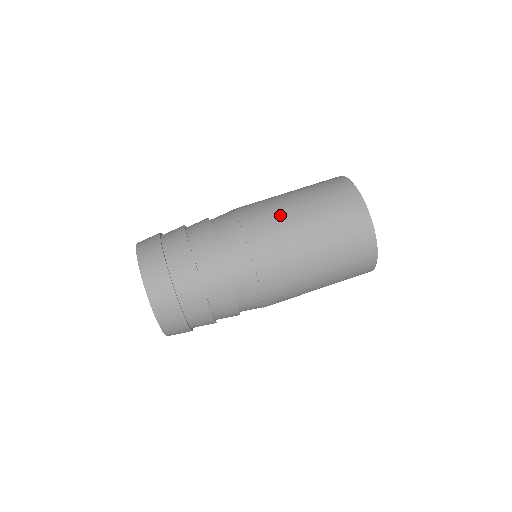
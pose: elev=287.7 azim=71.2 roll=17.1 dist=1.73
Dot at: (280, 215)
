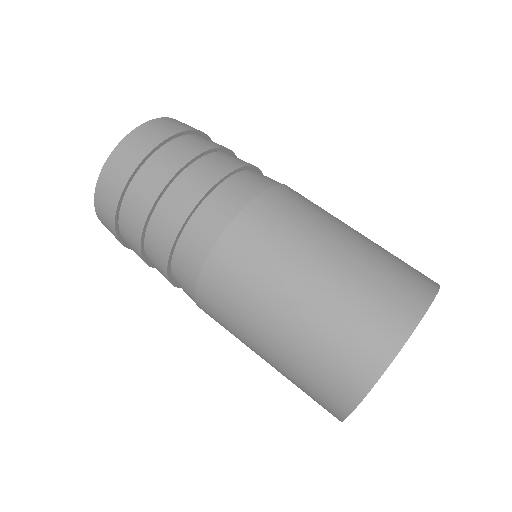
Dot at: (321, 219)
